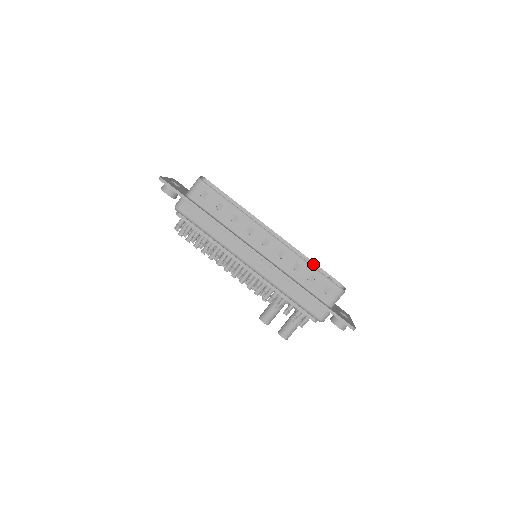
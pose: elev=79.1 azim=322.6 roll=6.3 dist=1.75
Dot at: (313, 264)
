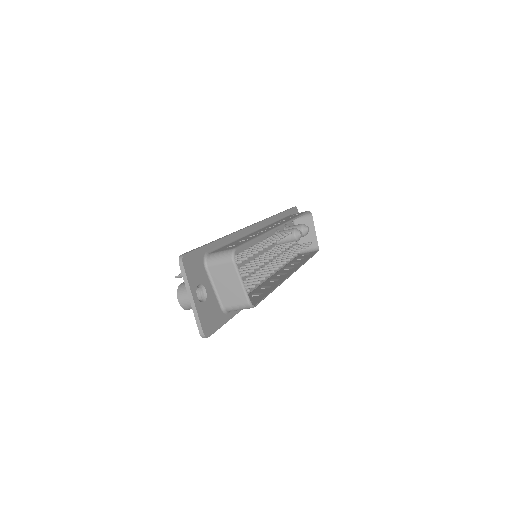
Dot at: occluded
